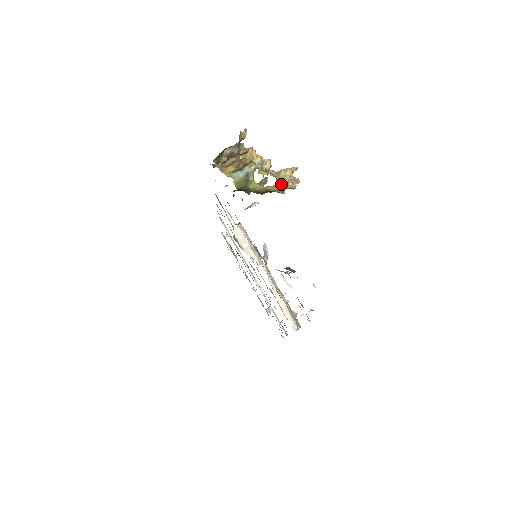
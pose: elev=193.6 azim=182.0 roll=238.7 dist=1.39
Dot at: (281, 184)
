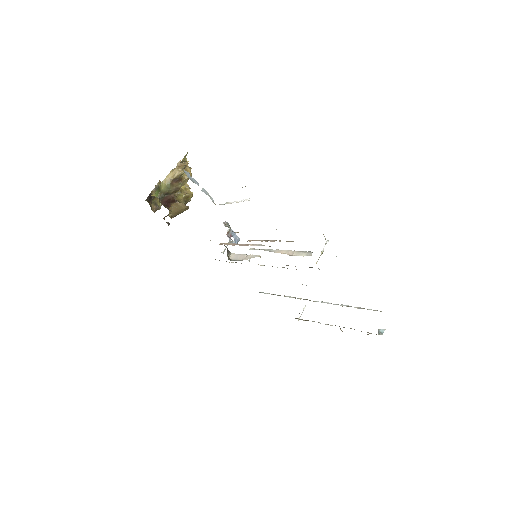
Dot at: (174, 169)
